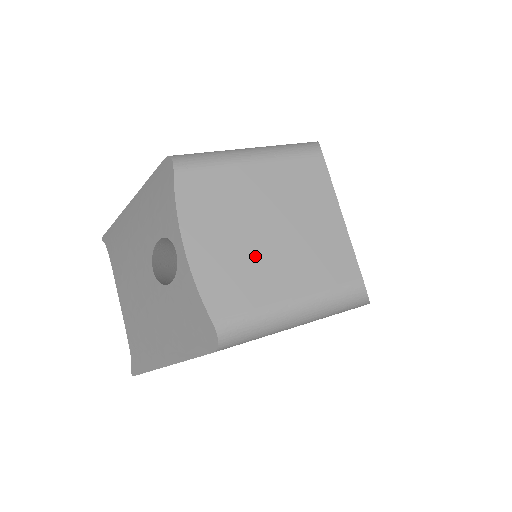
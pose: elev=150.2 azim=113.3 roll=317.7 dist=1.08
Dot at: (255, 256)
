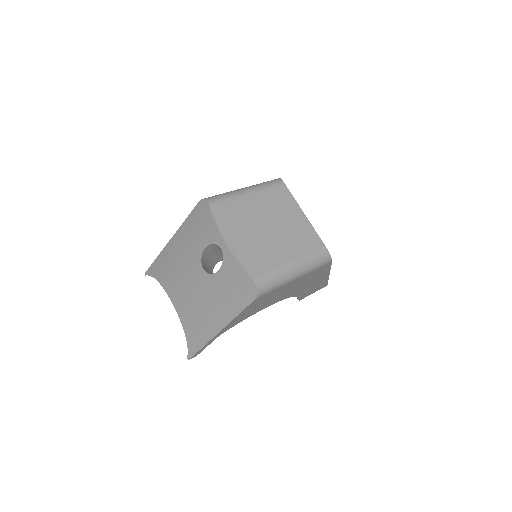
Dot at: (265, 242)
